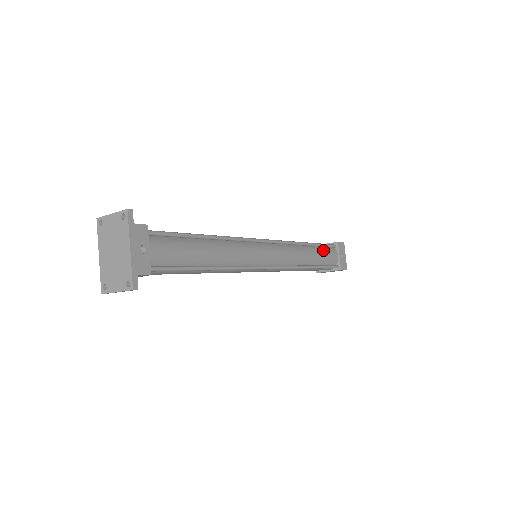
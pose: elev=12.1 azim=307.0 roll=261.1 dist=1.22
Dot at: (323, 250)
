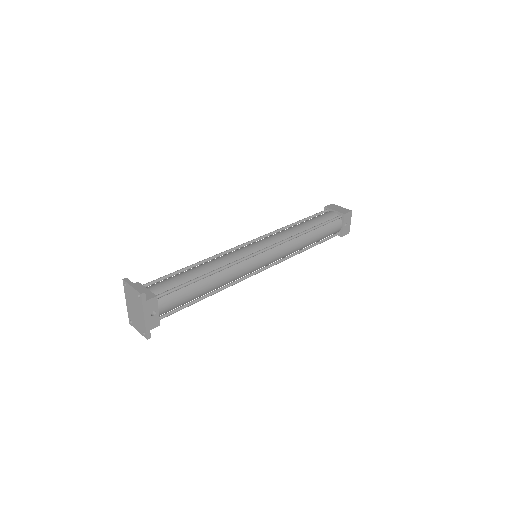
Dot at: (326, 228)
